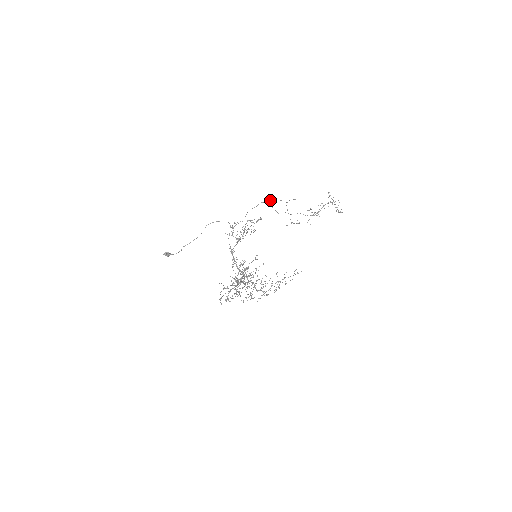
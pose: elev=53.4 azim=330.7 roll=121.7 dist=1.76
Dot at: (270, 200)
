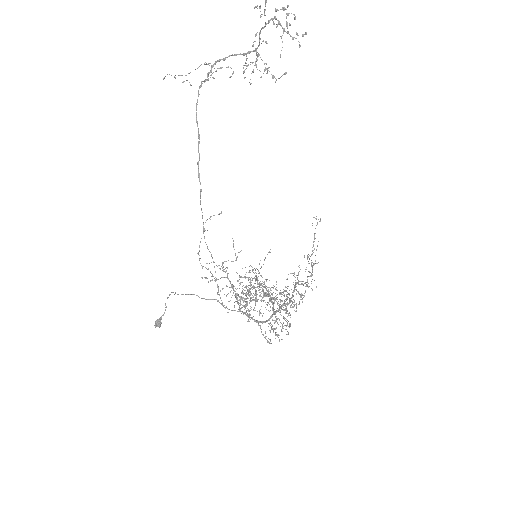
Dot at: occluded
